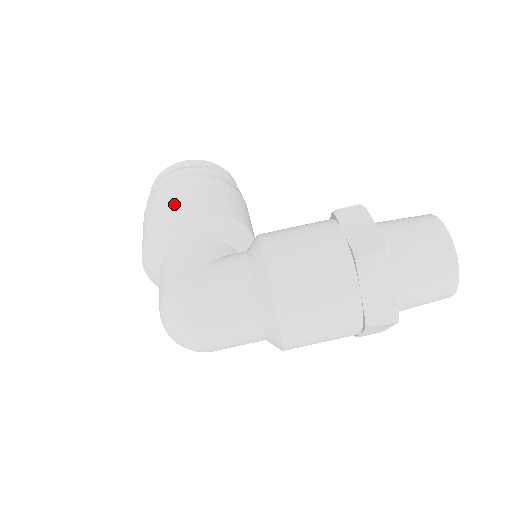
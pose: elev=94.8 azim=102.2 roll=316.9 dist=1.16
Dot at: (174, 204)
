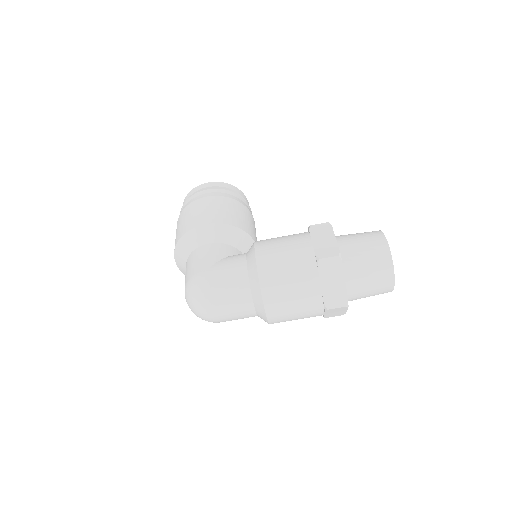
Dot at: (198, 217)
